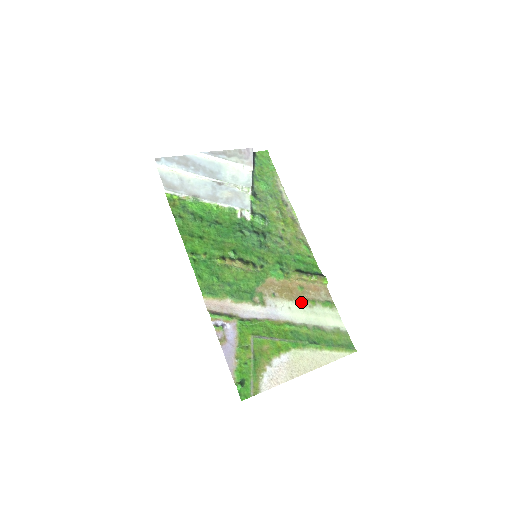
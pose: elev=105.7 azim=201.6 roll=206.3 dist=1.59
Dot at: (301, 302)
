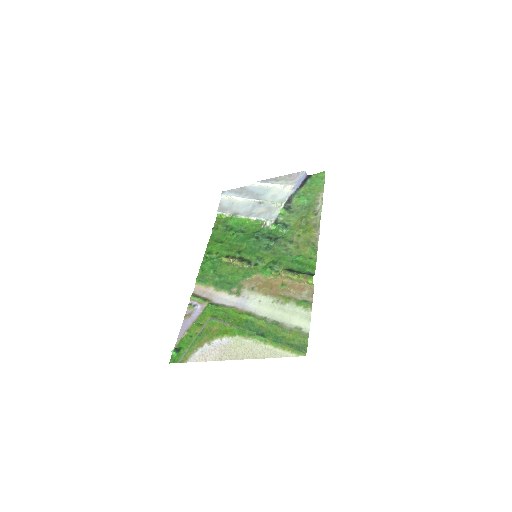
Dot at: (275, 298)
